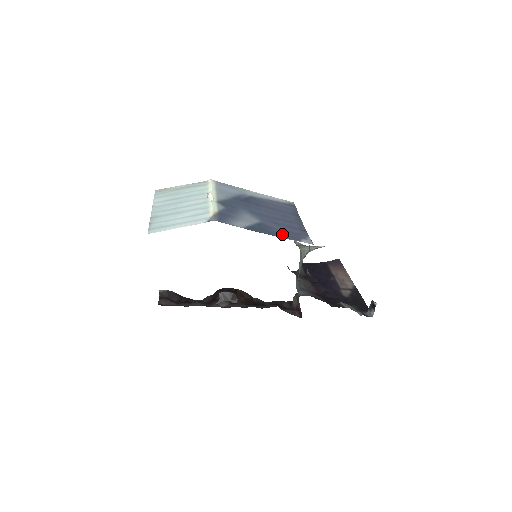
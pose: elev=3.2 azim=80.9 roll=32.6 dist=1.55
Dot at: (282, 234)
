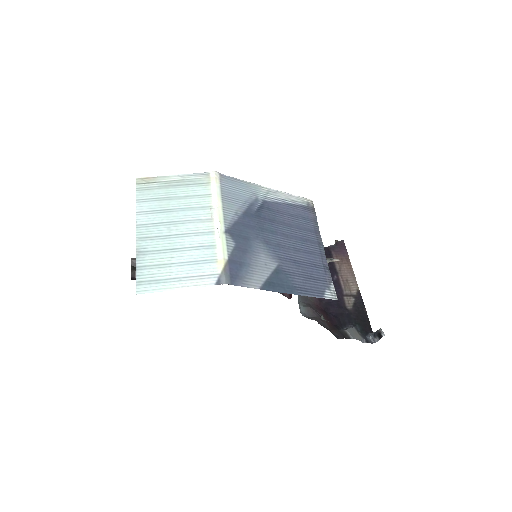
Dot at: (303, 287)
